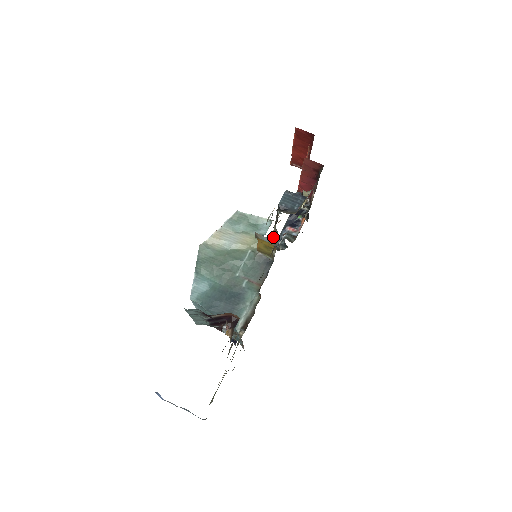
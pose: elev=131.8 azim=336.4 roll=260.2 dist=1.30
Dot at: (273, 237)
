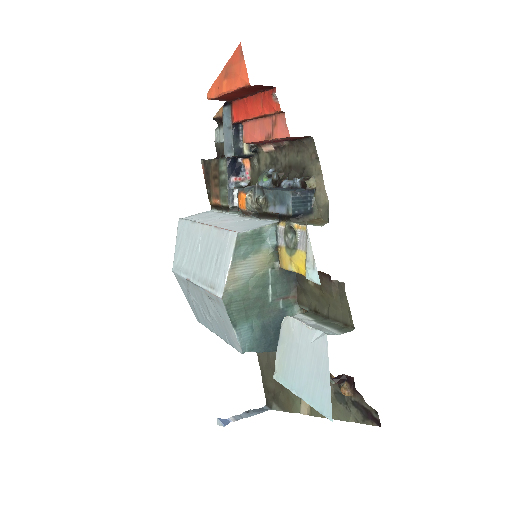
Dot at: (245, 213)
